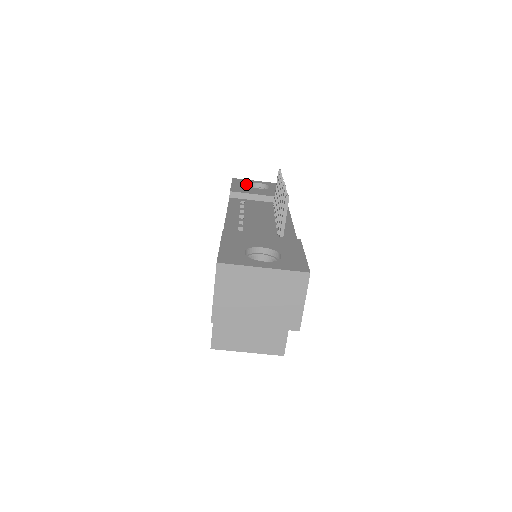
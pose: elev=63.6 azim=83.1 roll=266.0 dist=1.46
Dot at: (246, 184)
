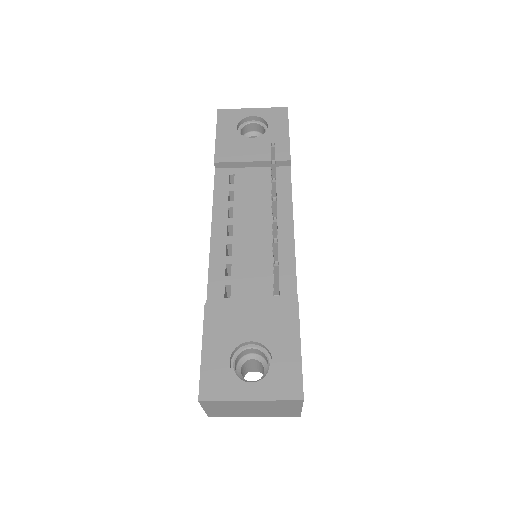
Dot at: (235, 128)
